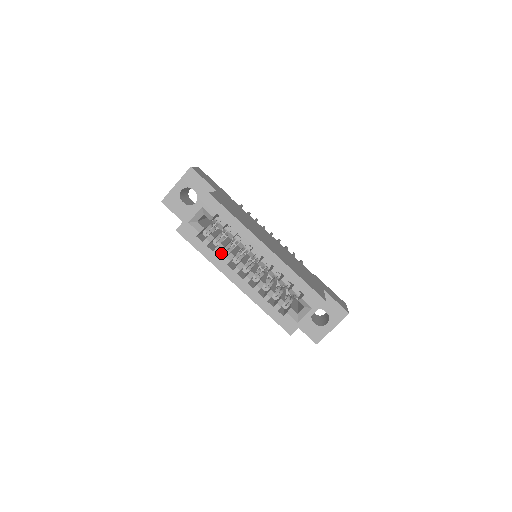
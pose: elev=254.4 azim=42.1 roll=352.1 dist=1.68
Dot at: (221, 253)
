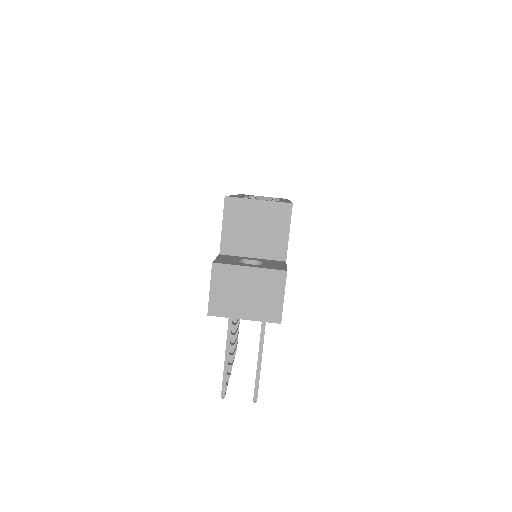
Dot at: occluded
